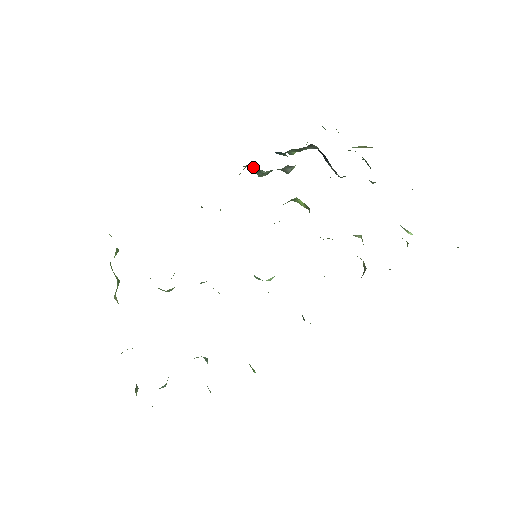
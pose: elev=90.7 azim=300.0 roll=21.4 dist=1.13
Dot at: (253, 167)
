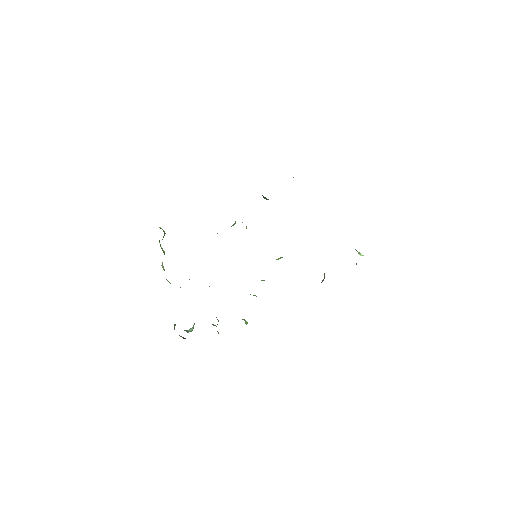
Dot at: occluded
